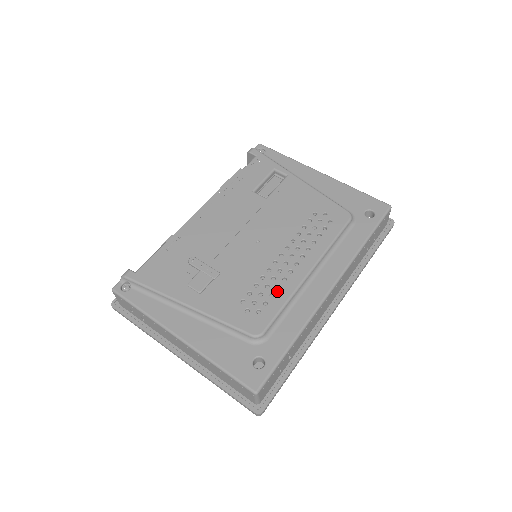
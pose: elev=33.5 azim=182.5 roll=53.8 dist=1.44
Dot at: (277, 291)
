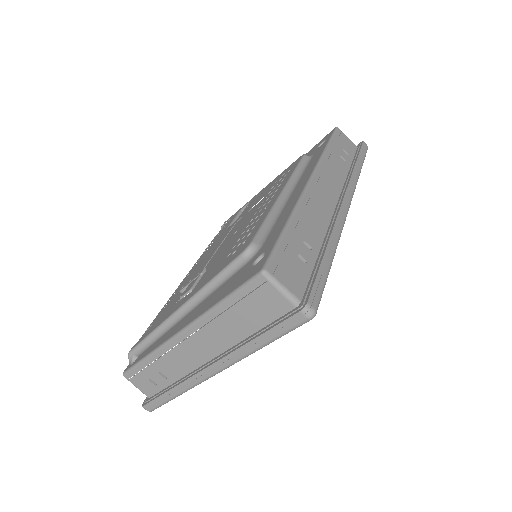
Dot at: (257, 222)
